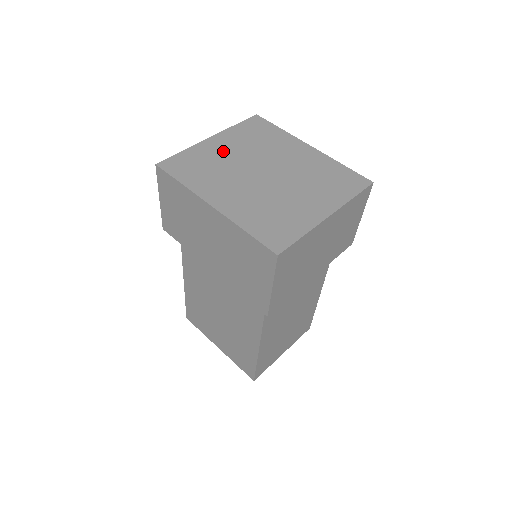
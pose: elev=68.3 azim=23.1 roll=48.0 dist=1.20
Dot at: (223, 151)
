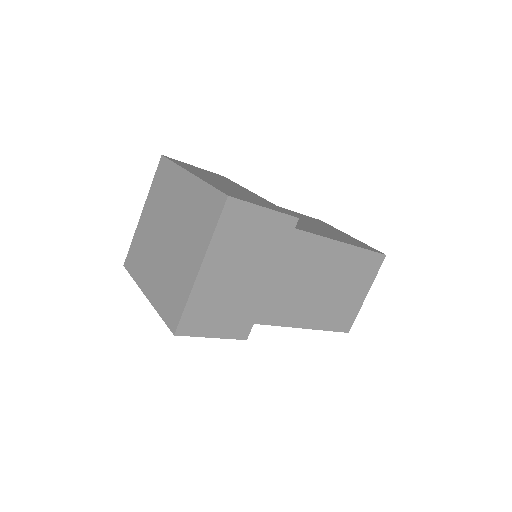
Dot at: (148, 225)
